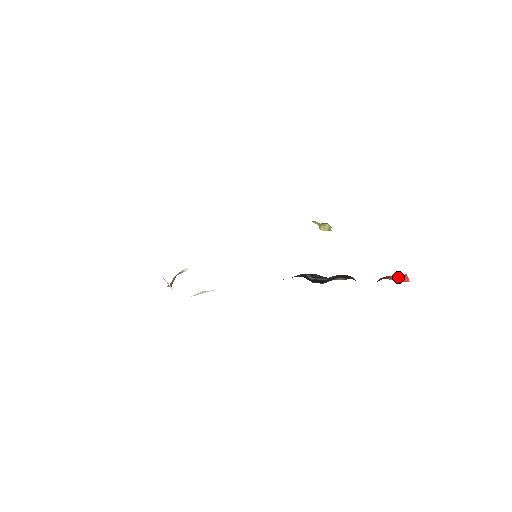
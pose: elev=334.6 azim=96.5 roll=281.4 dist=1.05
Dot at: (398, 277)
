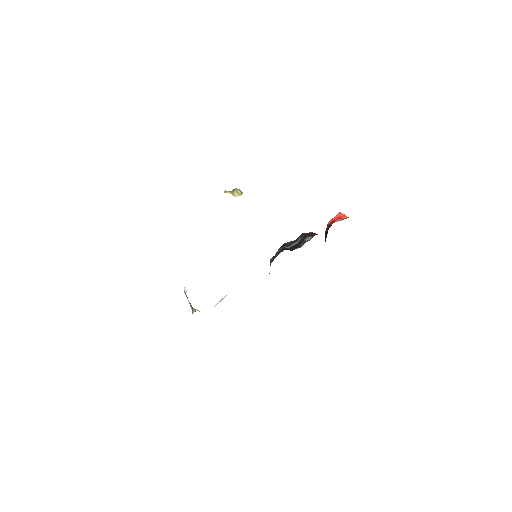
Dot at: (338, 217)
